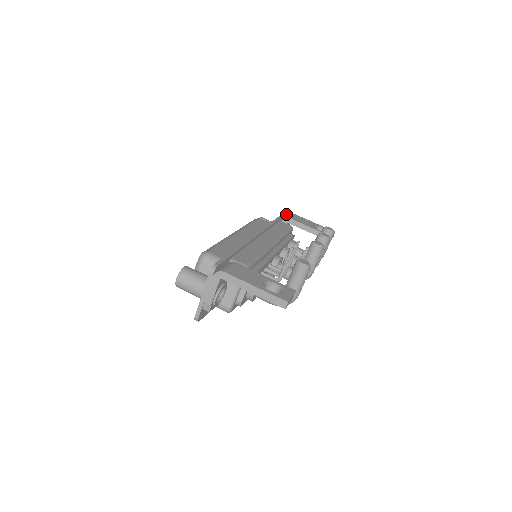
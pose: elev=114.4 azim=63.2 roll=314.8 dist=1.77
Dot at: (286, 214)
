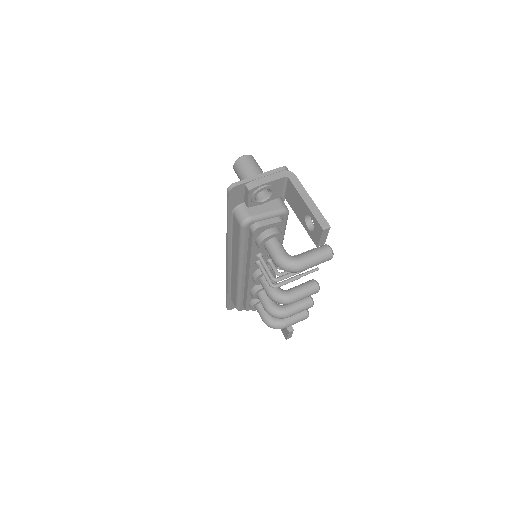
Dot at: occluded
